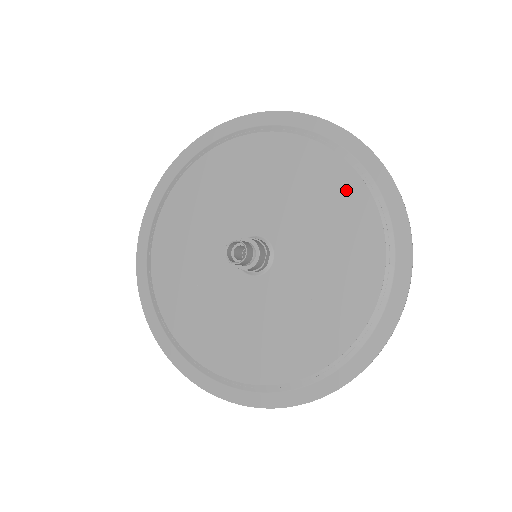
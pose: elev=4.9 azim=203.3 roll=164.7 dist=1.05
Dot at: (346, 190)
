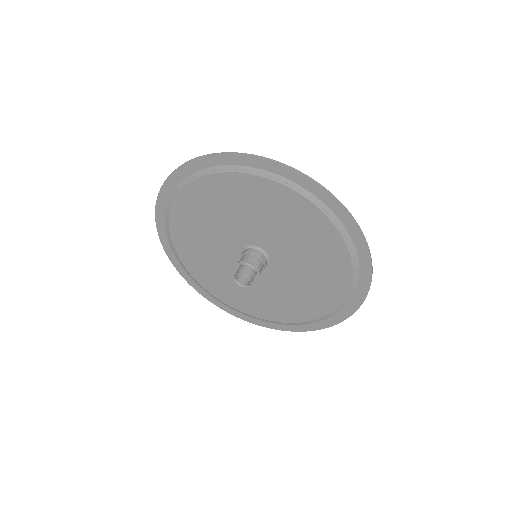
Dot at: (270, 193)
